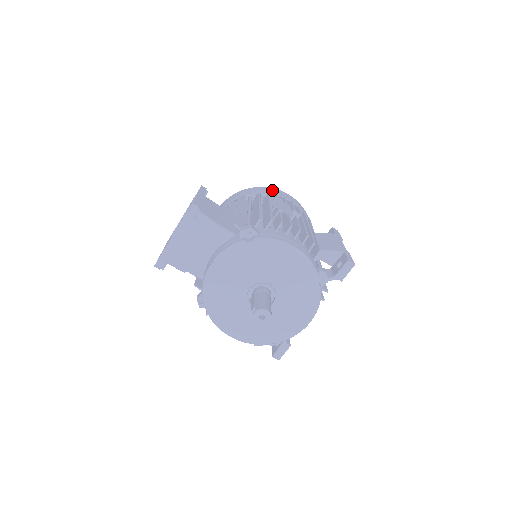
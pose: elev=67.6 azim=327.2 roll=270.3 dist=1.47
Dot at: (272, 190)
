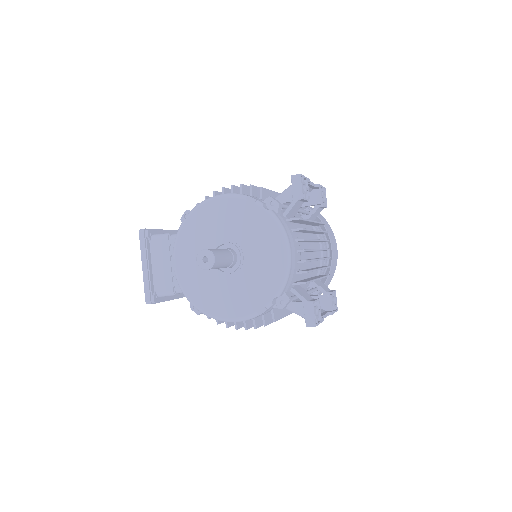
Dot at: occluded
